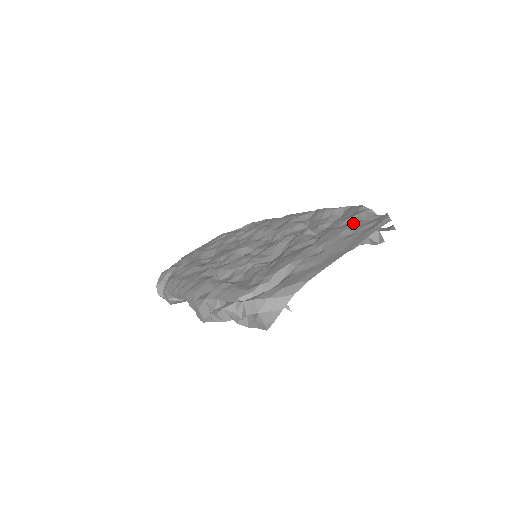
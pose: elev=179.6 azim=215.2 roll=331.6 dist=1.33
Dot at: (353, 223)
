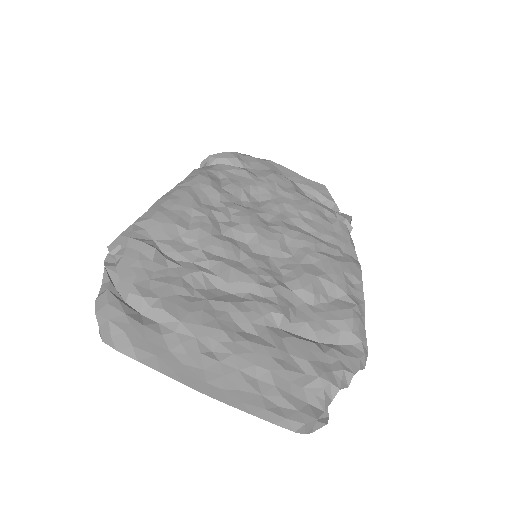
Dot at: (293, 375)
